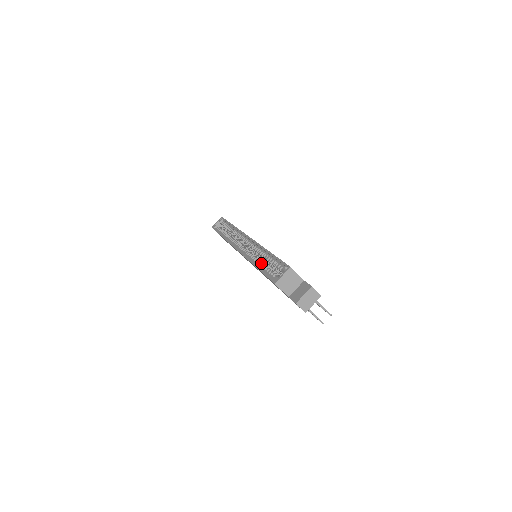
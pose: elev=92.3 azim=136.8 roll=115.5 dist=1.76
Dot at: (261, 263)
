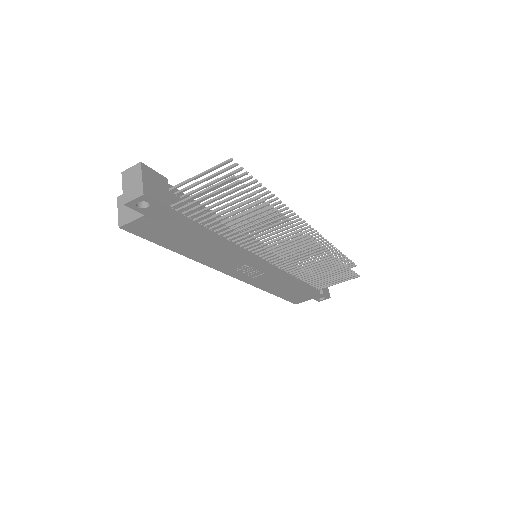
Dot at: occluded
